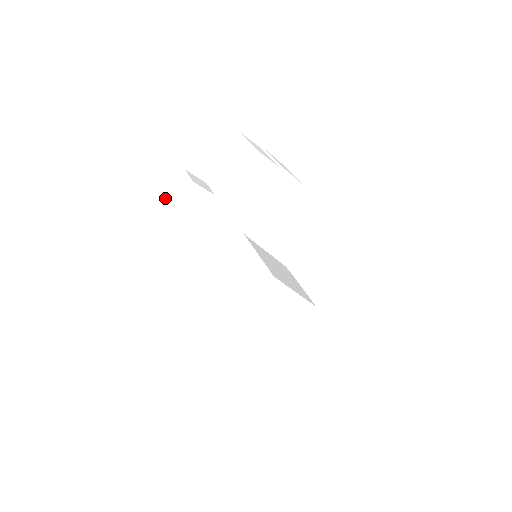
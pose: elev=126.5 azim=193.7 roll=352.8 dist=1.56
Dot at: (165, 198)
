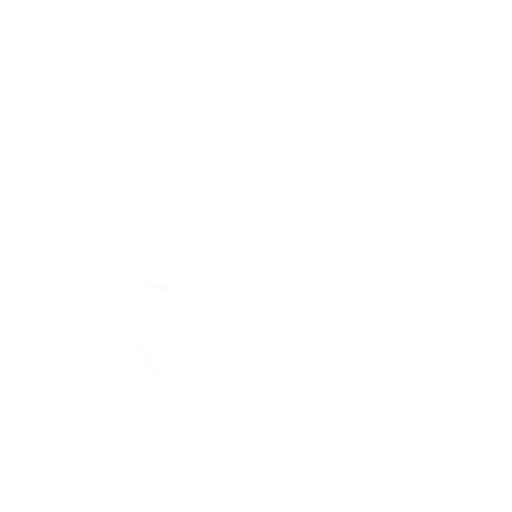
Dot at: (145, 359)
